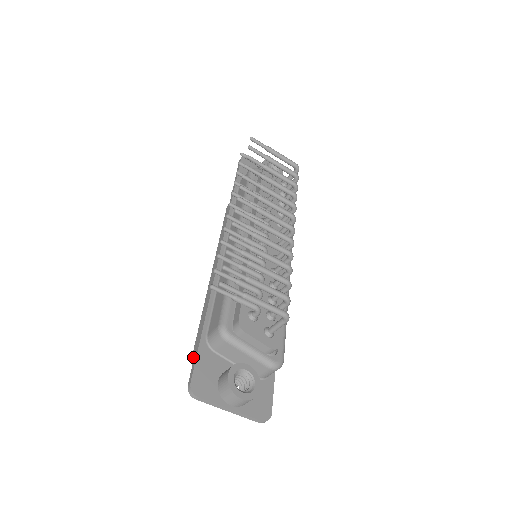
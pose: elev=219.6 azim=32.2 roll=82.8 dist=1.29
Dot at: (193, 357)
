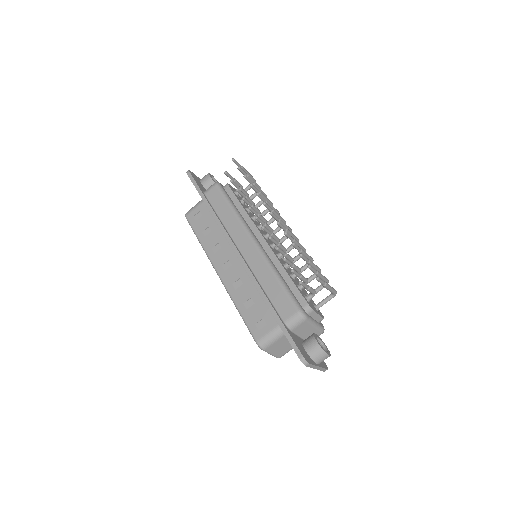
Dot at: (259, 343)
